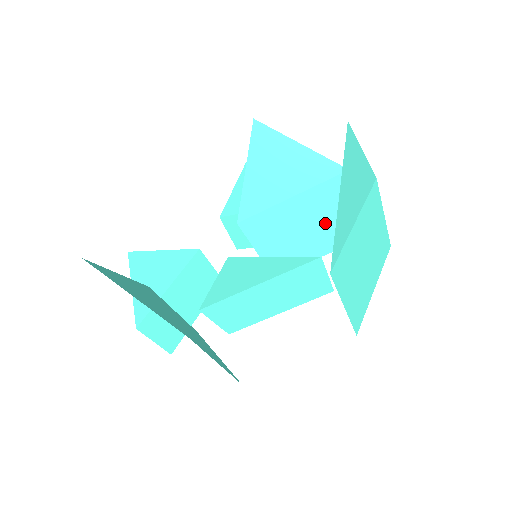
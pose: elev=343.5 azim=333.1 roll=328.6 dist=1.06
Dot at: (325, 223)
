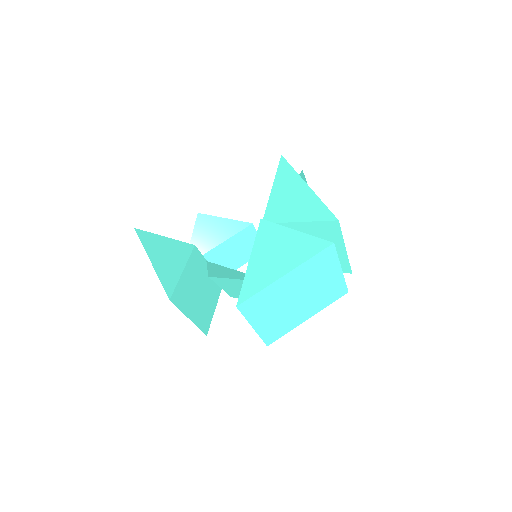
Dot at: occluded
